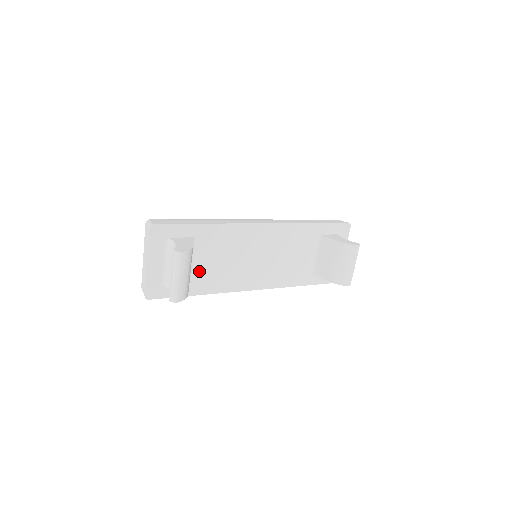
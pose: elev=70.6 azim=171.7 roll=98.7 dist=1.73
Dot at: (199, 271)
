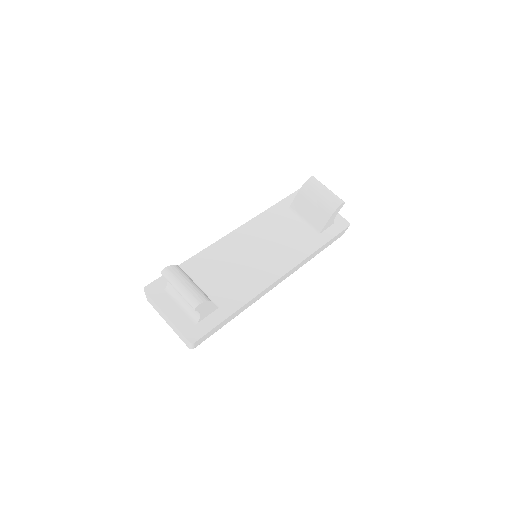
Dot at: (217, 294)
